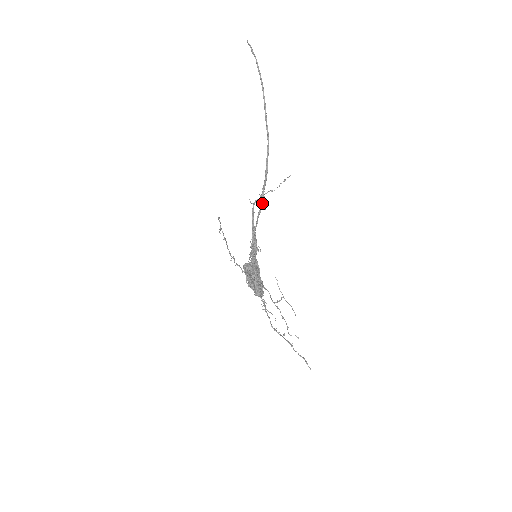
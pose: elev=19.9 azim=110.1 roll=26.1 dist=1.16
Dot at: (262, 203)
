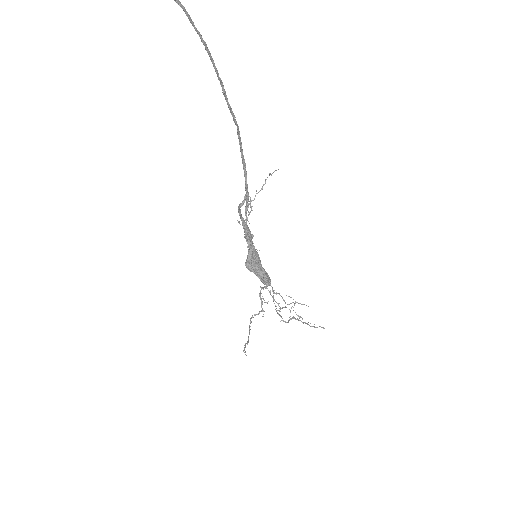
Dot at: (247, 200)
